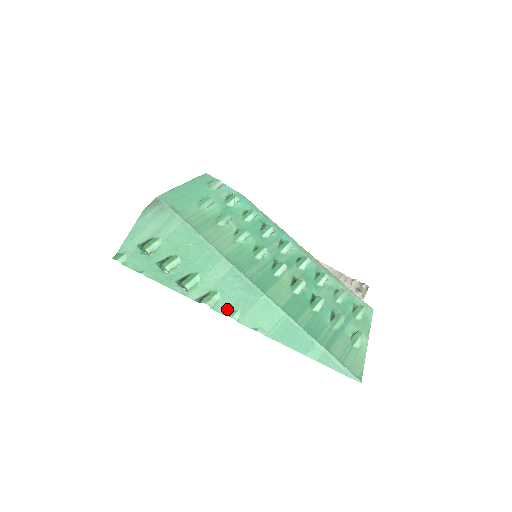
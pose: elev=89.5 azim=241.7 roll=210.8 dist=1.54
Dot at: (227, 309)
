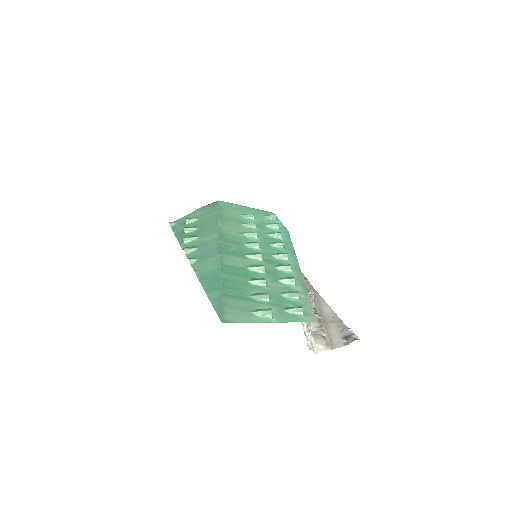
Dot at: (193, 257)
